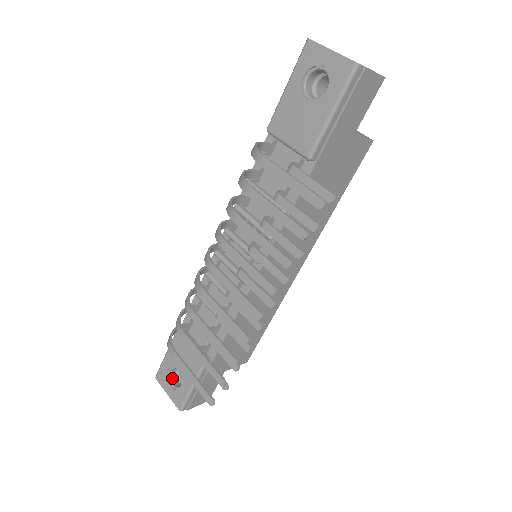
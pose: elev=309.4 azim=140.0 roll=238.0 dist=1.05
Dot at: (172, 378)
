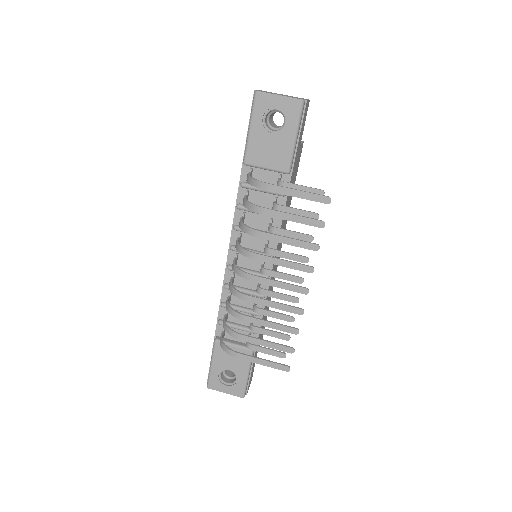
Dot at: (223, 379)
